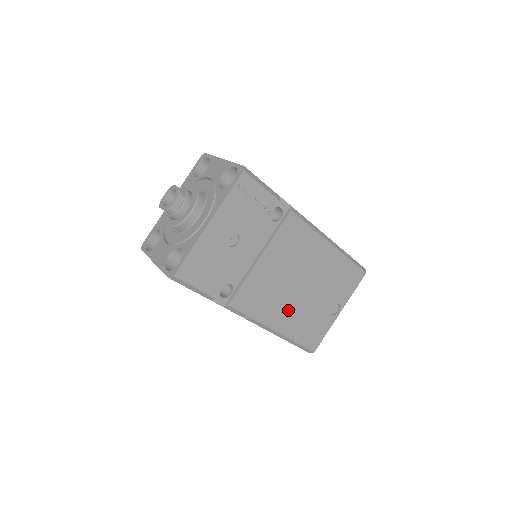
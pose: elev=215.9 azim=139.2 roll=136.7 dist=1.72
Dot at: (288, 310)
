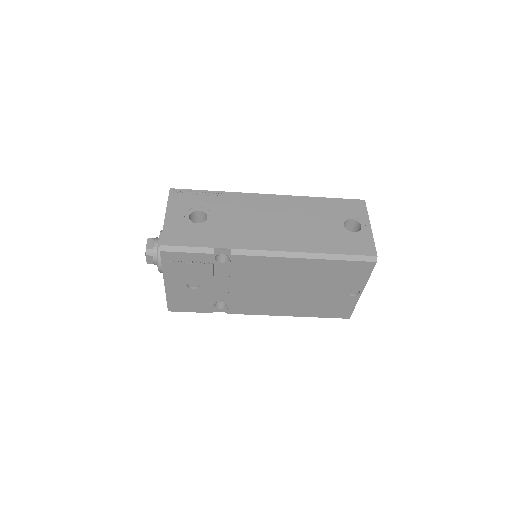
Dot at: (291, 304)
